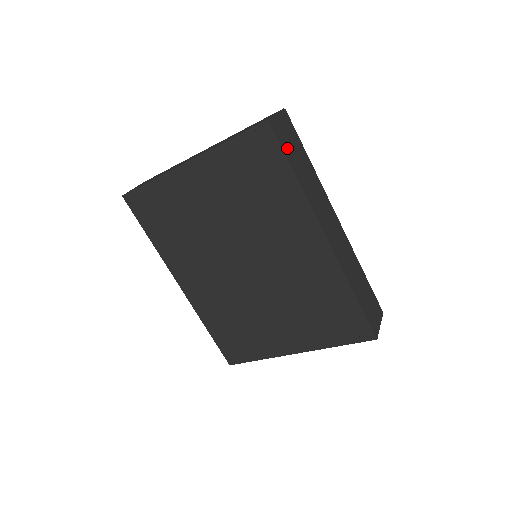
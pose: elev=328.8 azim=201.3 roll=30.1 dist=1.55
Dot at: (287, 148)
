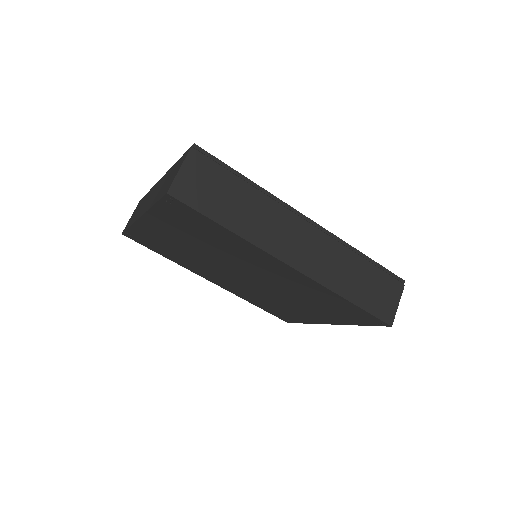
Dot at: (206, 203)
